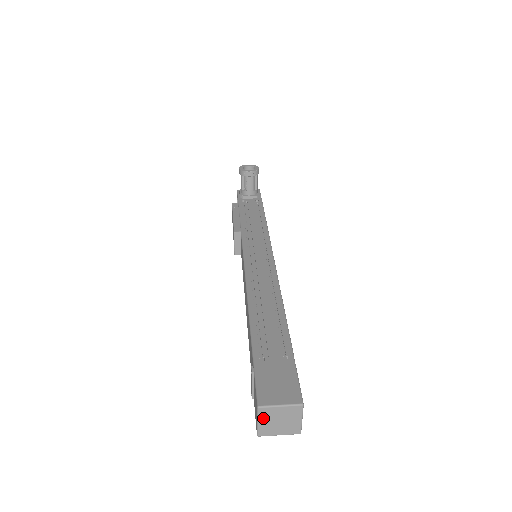
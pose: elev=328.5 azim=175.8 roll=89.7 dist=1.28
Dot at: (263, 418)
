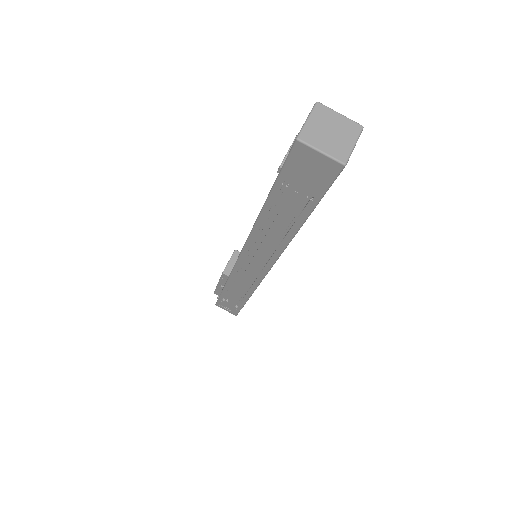
Dot at: (315, 117)
